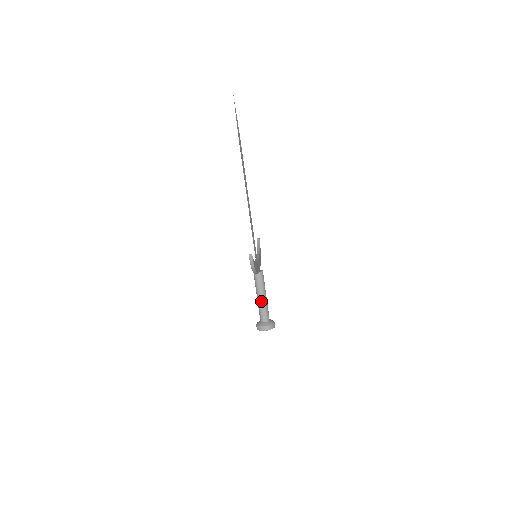
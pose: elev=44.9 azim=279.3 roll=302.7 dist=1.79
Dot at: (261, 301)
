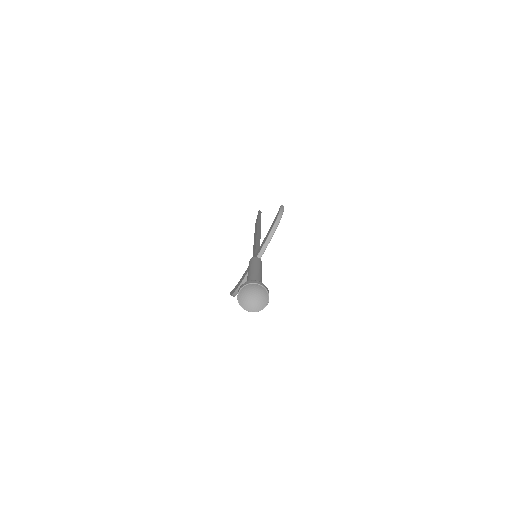
Dot at: (257, 272)
